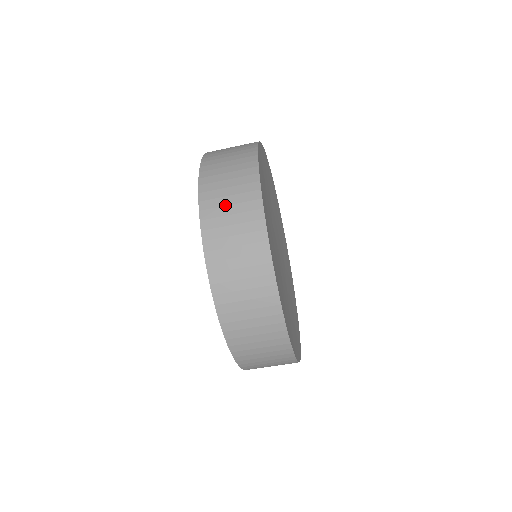
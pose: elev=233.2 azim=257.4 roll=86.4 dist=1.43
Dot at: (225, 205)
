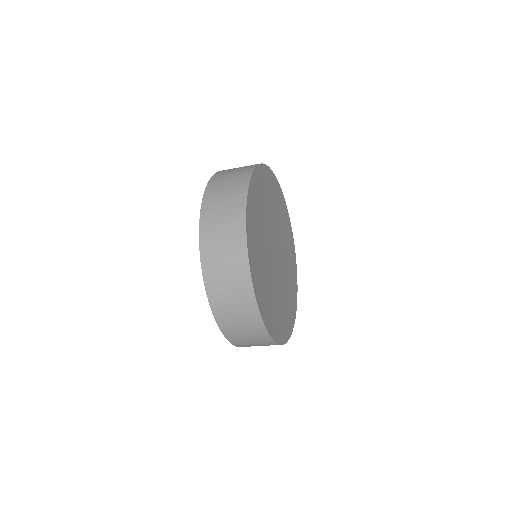
Dot at: (224, 185)
